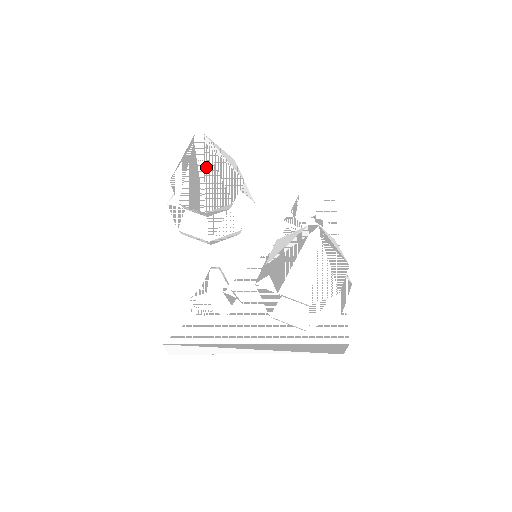
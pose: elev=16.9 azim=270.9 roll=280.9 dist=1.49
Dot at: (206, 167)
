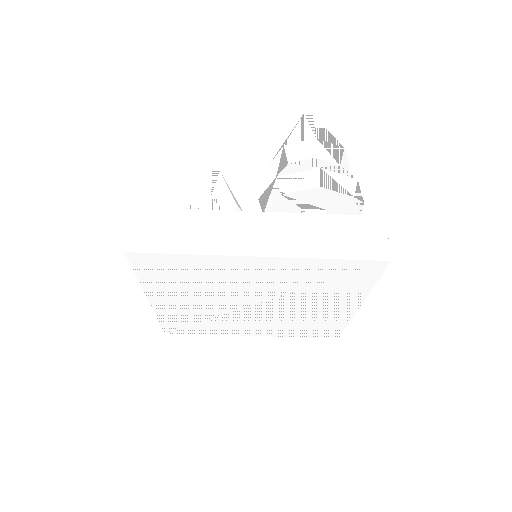
Dot at: (218, 180)
